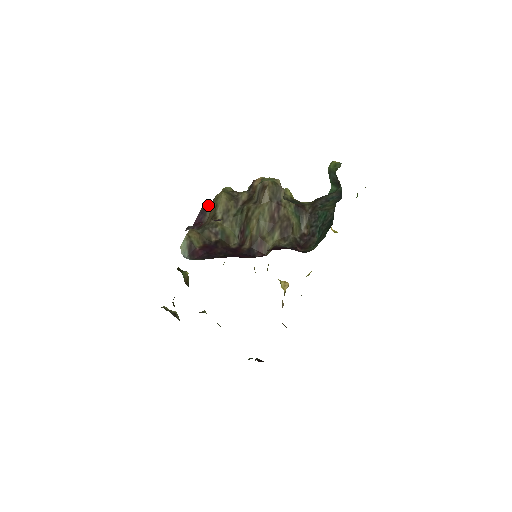
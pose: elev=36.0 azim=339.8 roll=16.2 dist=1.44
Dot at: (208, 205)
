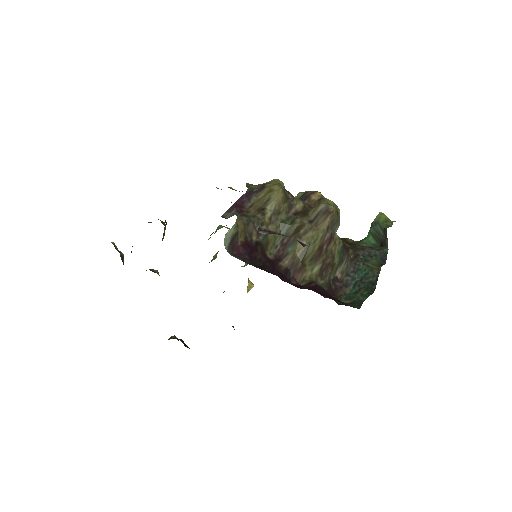
Dot at: (255, 190)
